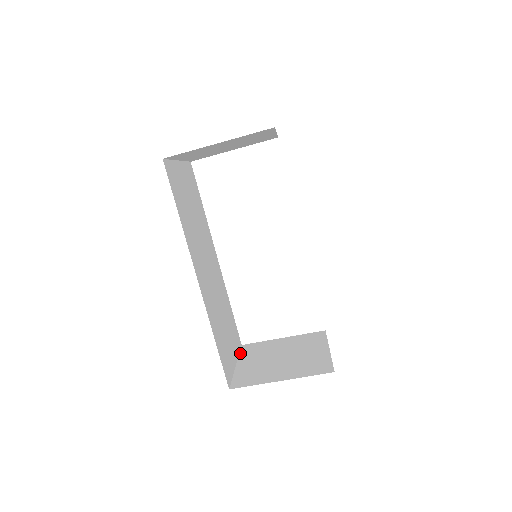
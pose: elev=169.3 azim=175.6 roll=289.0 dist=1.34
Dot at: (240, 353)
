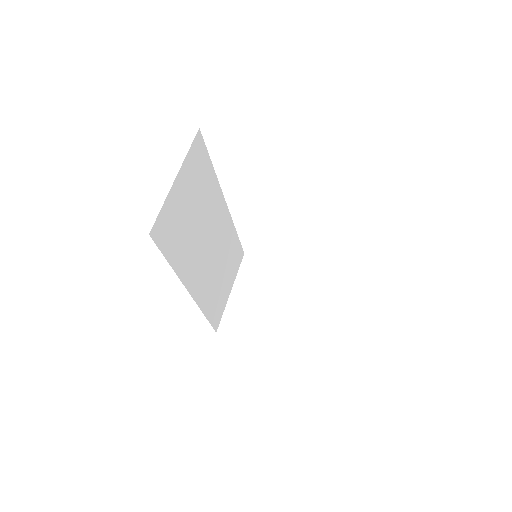
Dot at: (239, 271)
